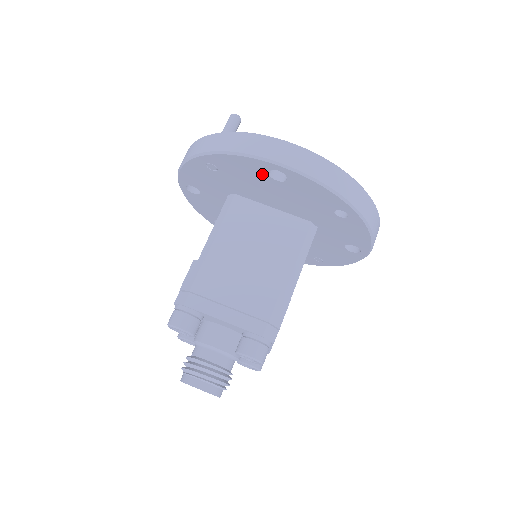
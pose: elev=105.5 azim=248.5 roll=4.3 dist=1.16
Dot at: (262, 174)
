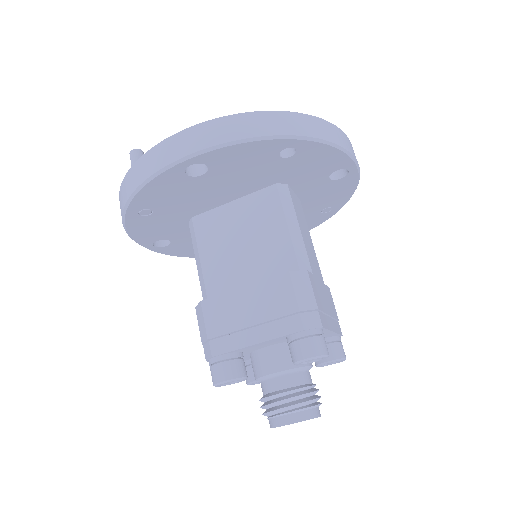
Dot at: (185, 181)
